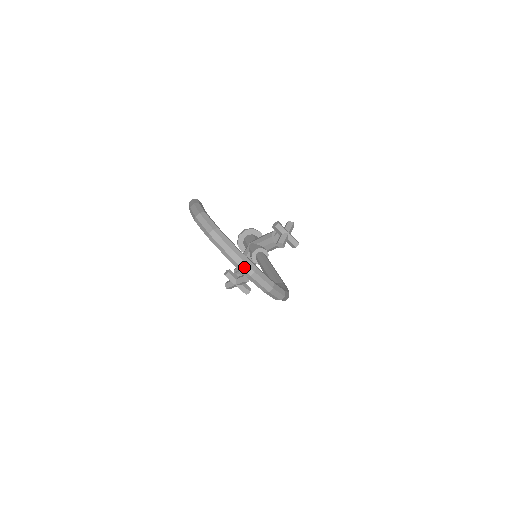
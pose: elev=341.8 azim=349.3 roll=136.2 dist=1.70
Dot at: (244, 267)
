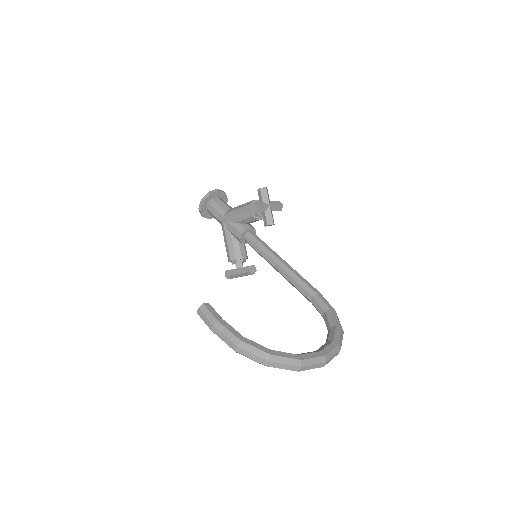
Dot at: (316, 367)
